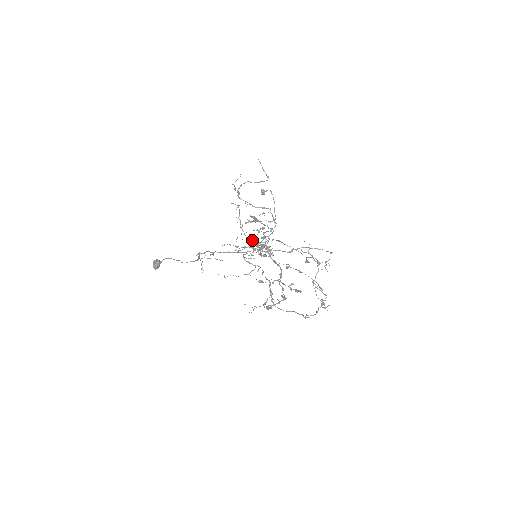
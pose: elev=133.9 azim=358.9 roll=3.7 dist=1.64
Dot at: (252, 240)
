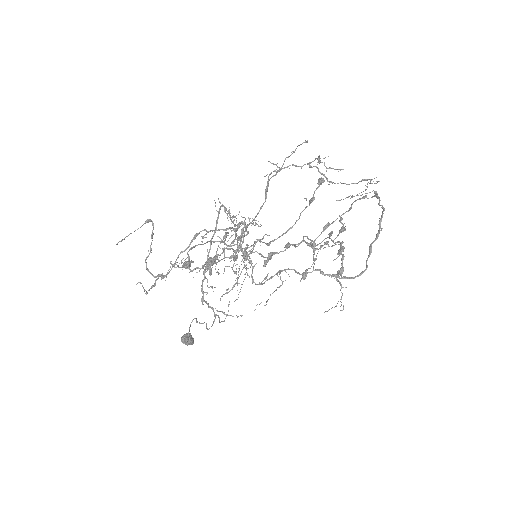
Dot at: occluded
